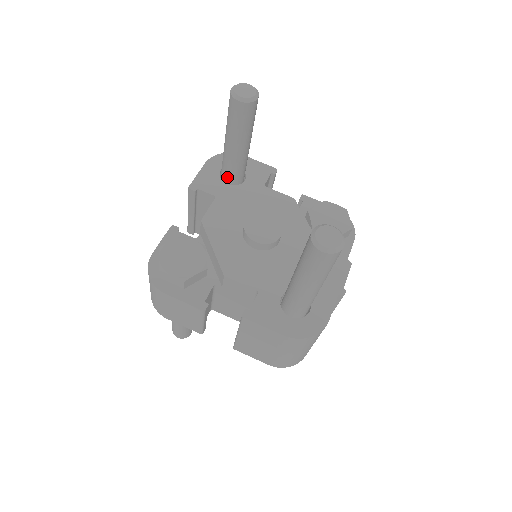
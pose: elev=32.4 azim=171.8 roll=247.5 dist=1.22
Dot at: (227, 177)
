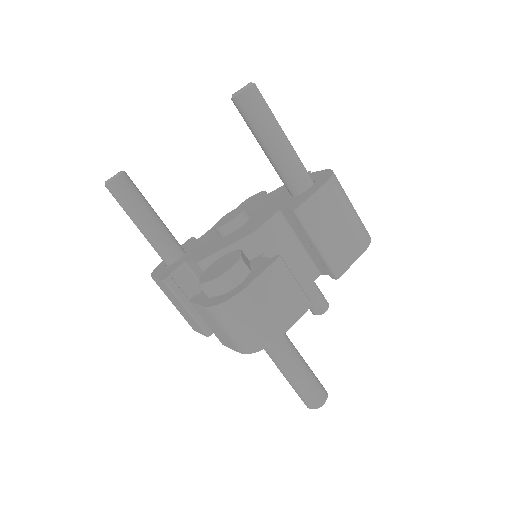
Dot at: (174, 254)
